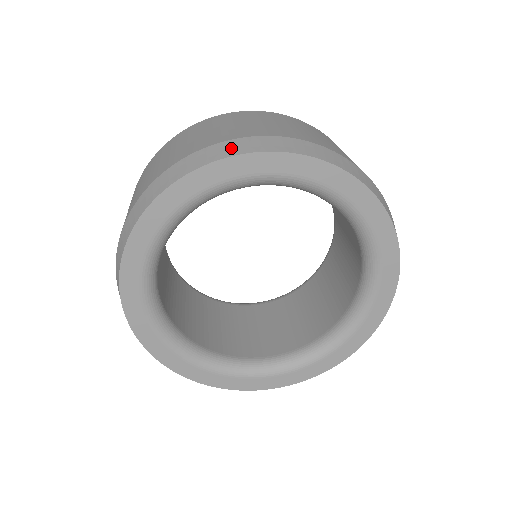
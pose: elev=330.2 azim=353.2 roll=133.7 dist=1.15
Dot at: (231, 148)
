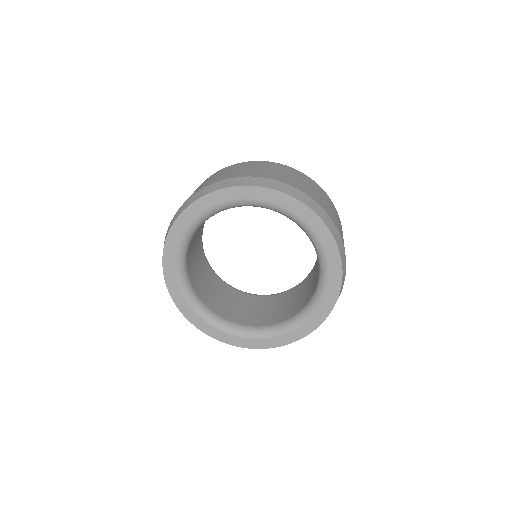
Dot at: (254, 181)
